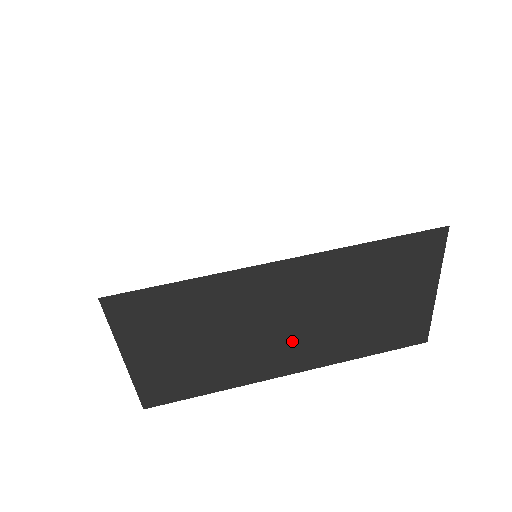
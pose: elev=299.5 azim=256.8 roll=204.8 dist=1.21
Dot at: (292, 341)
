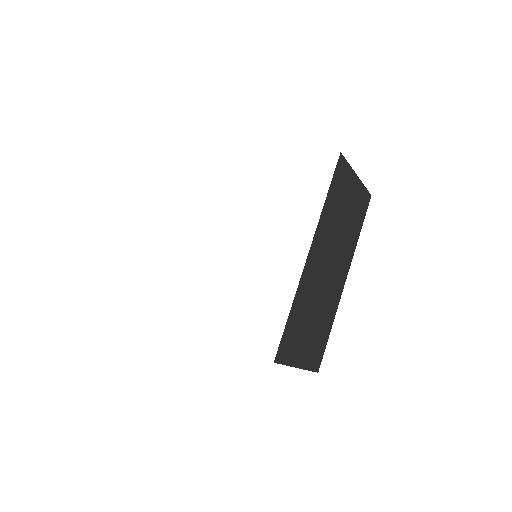
Dot at: (335, 271)
